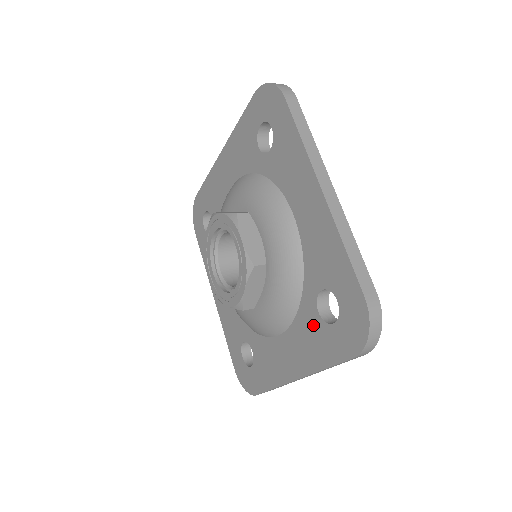
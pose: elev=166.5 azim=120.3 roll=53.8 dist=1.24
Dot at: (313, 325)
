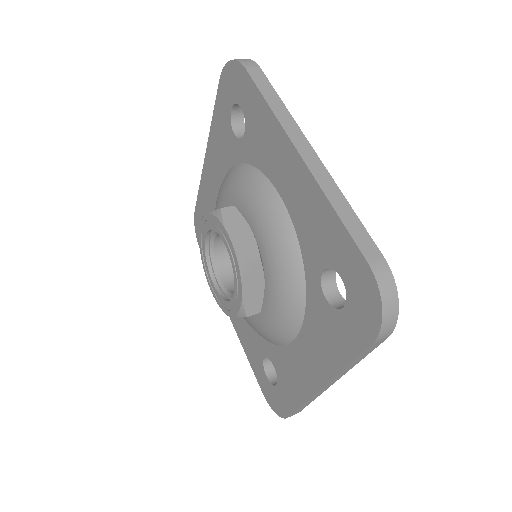
Dot at: (324, 316)
